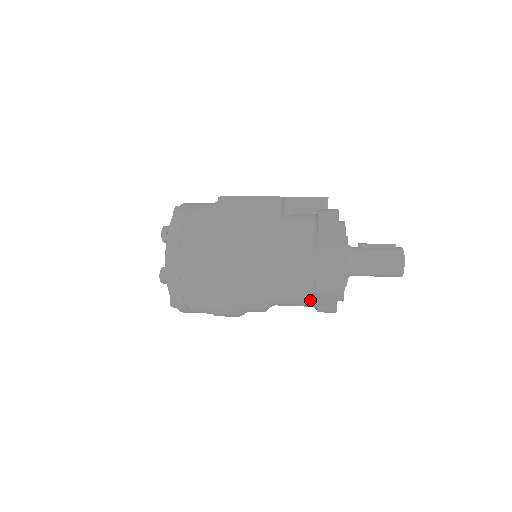
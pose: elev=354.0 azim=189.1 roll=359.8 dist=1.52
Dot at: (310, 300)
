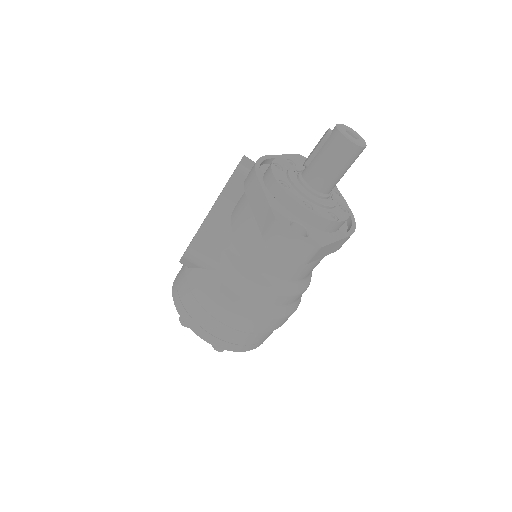
Dot at: occluded
